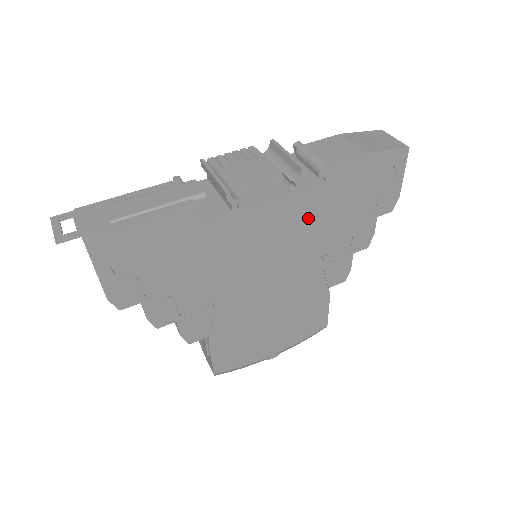
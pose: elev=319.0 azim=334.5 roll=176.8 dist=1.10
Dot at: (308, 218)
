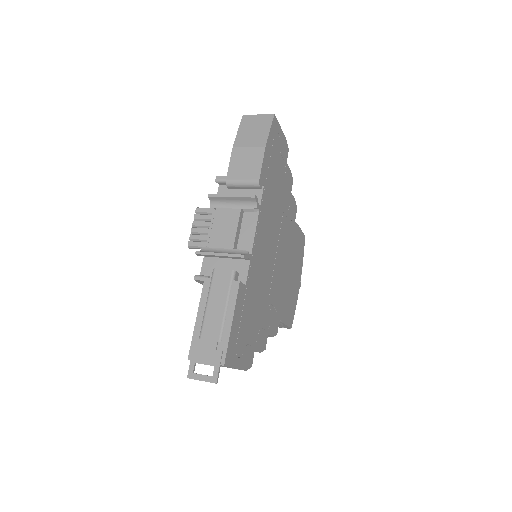
Dot at: (270, 211)
